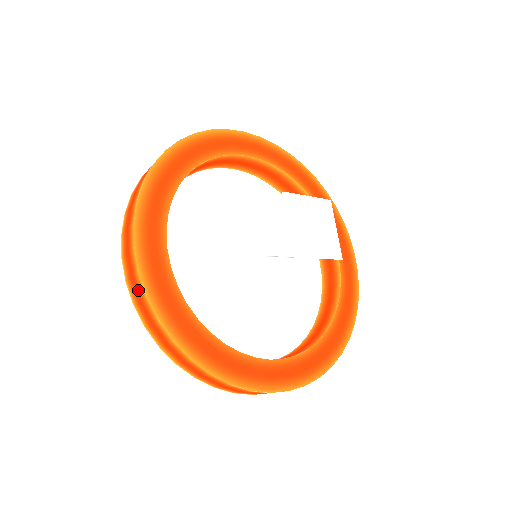
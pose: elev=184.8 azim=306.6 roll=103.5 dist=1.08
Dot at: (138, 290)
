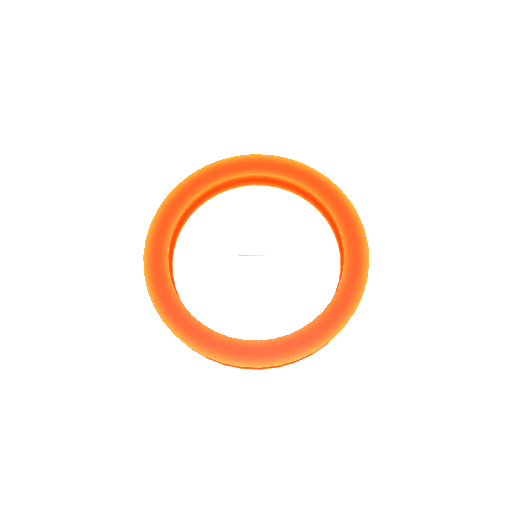
Dot at: occluded
